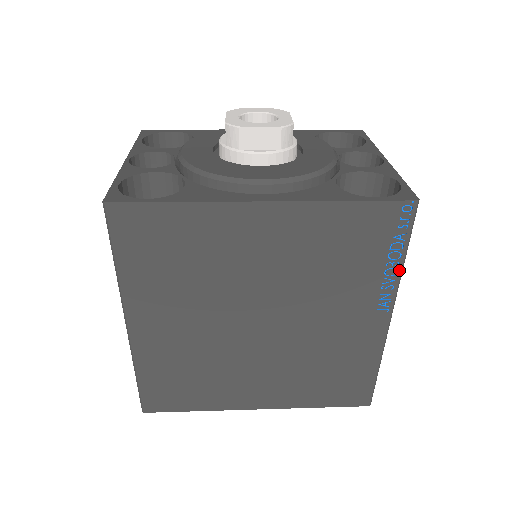
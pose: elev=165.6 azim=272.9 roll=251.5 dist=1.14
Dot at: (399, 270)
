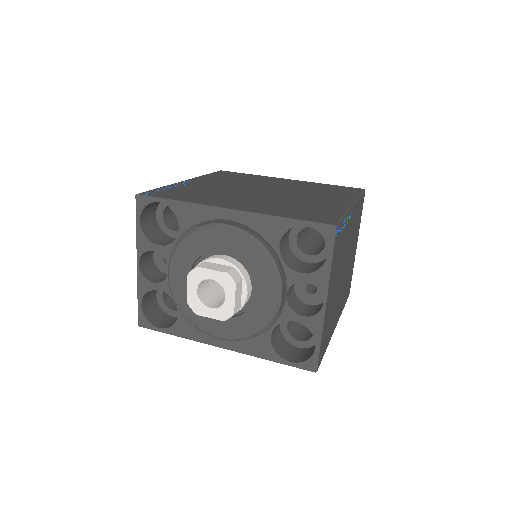
Dot at: occluded
